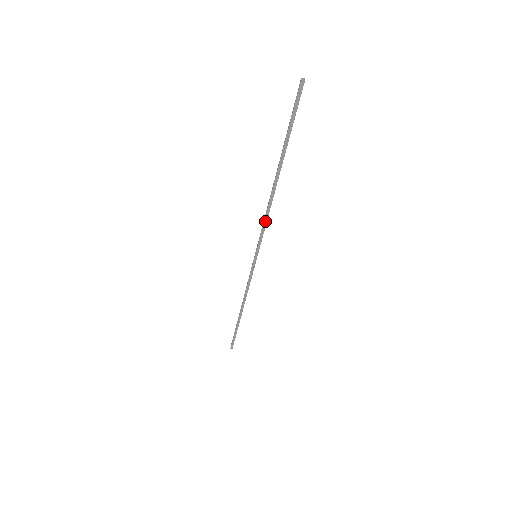
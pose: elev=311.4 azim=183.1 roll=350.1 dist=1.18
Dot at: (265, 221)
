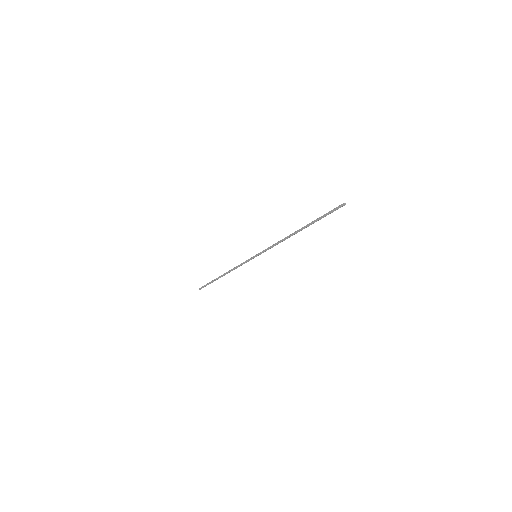
Dot at: (275, 244)
